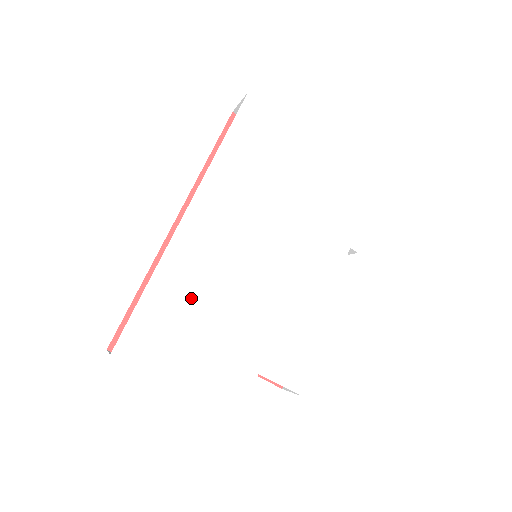
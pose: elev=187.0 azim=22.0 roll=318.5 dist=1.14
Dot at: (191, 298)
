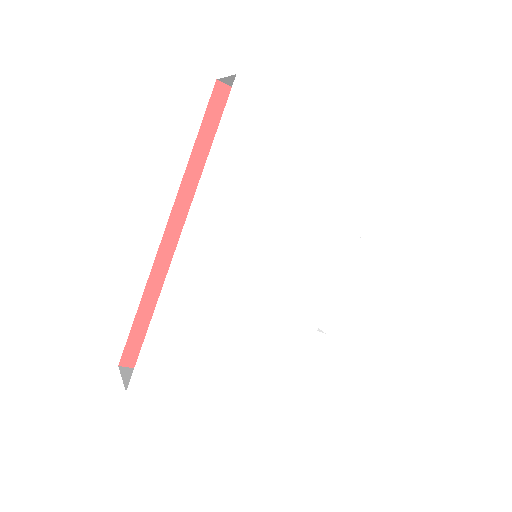
Dot at: (196, 324)
